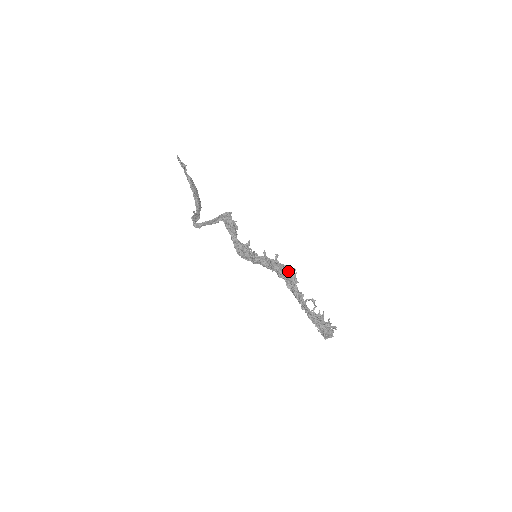
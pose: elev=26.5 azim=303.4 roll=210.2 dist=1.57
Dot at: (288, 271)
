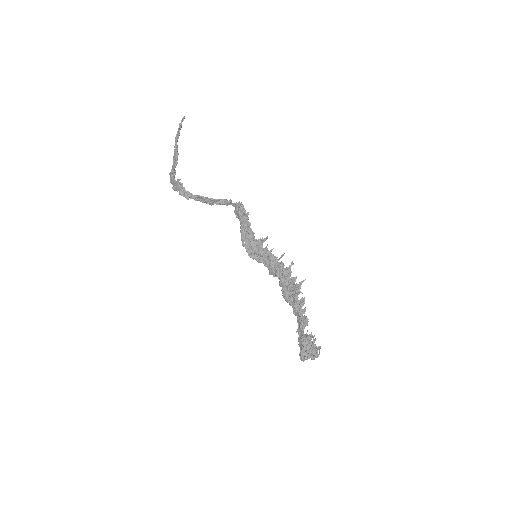
Dot at: occluded
